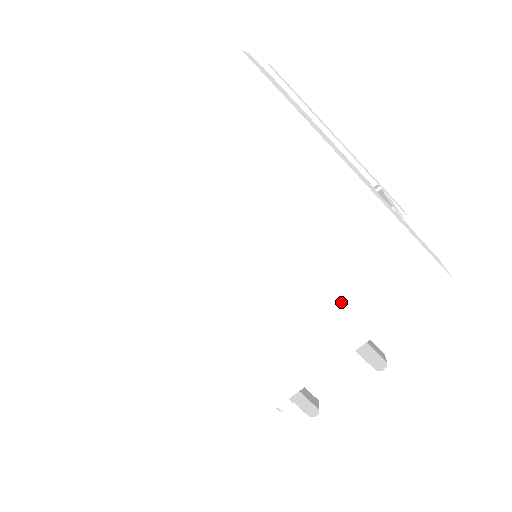
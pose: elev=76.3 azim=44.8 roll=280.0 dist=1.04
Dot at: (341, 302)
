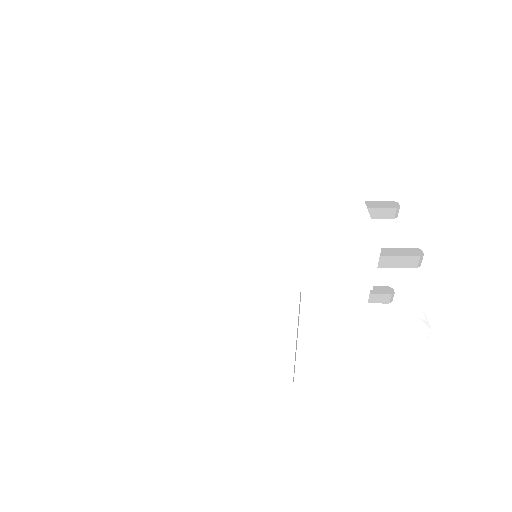
Dot at: (306, 146)
